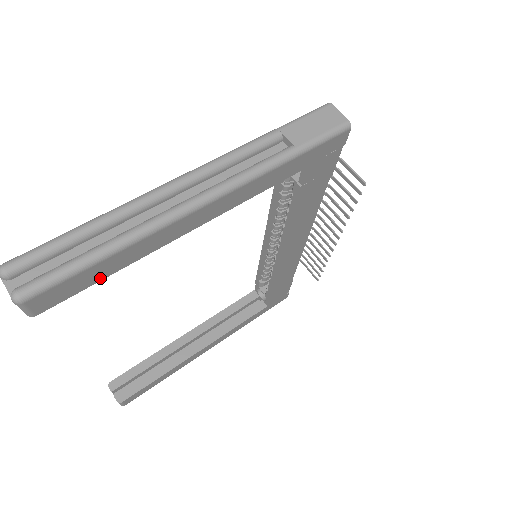
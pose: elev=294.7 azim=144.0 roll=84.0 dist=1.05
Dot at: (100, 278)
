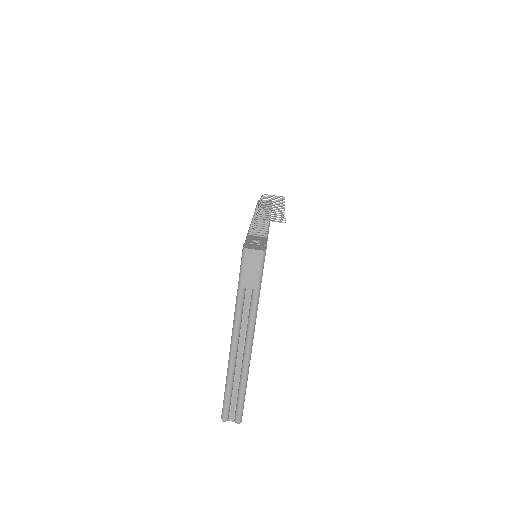
Dot at: occluded
